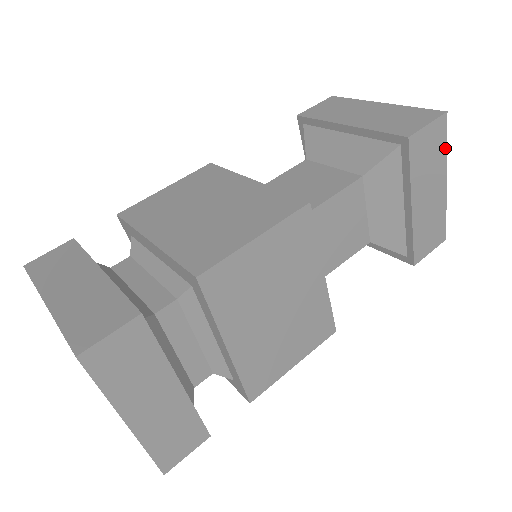
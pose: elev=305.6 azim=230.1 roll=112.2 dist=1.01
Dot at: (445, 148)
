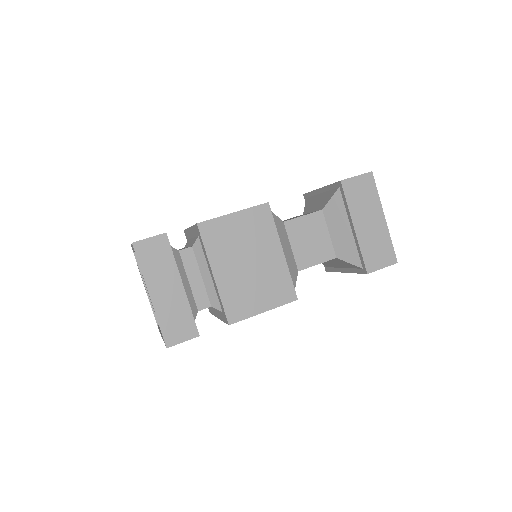
Dot at: (377, 194)
